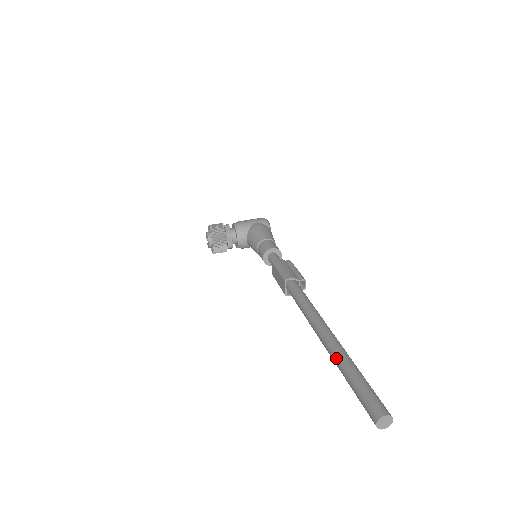
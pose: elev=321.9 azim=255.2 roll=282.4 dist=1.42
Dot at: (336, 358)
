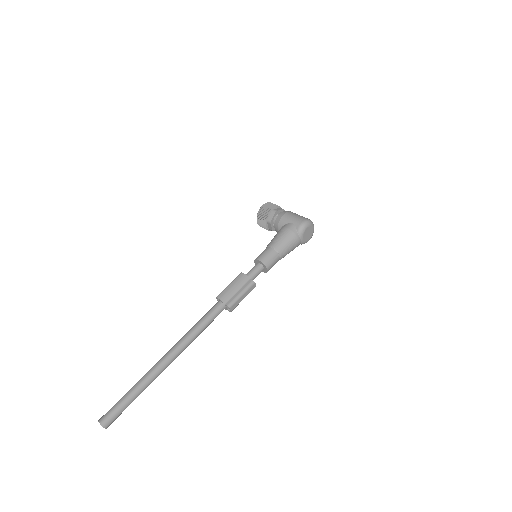
Dot at: (144, 375)
